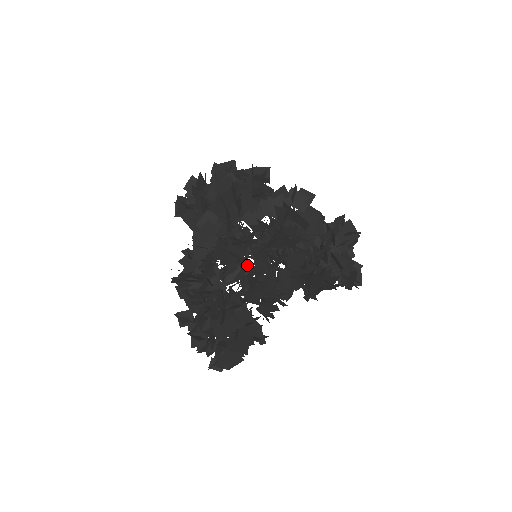
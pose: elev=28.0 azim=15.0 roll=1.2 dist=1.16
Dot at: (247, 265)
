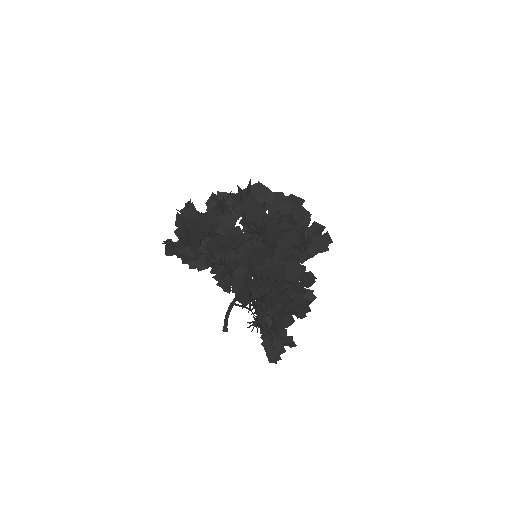
Dot at: (277, 248)
